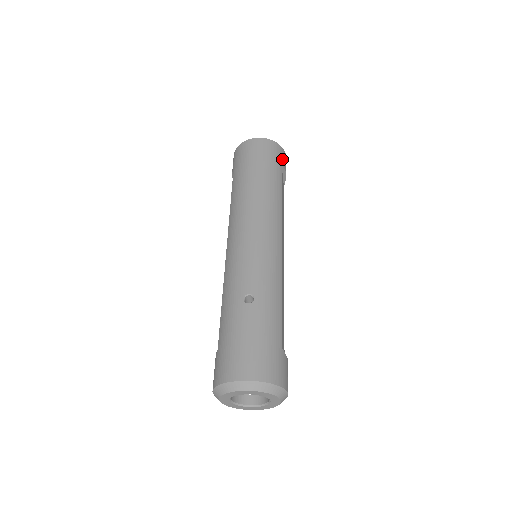
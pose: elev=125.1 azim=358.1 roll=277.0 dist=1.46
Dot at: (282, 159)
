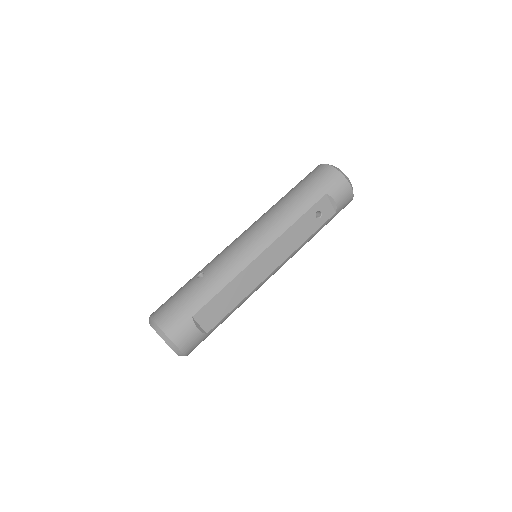
Dot at: (334, 187)
